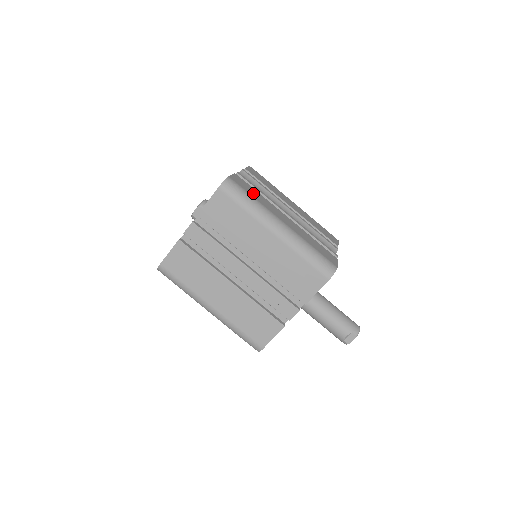
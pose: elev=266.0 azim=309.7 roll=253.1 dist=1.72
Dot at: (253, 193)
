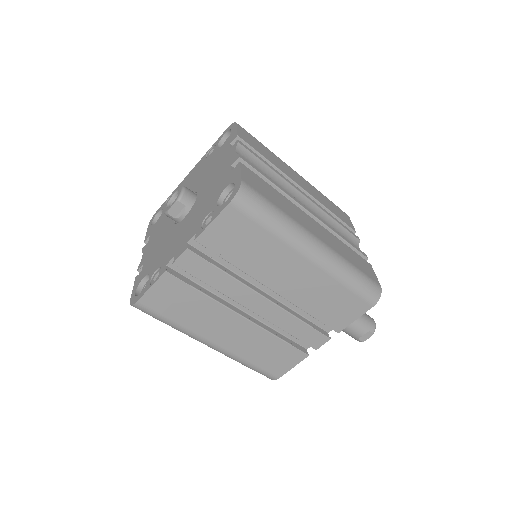
Dot at: (273, 197)
